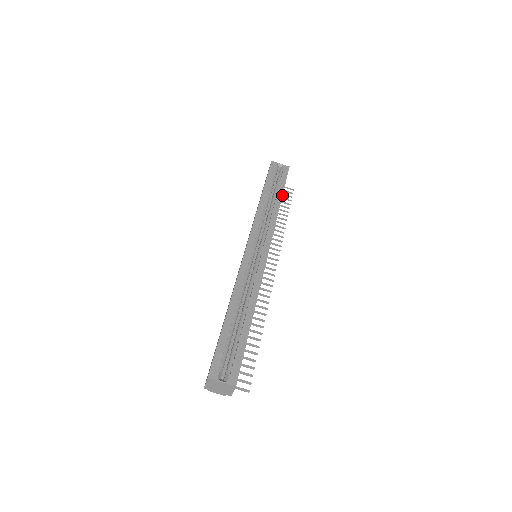
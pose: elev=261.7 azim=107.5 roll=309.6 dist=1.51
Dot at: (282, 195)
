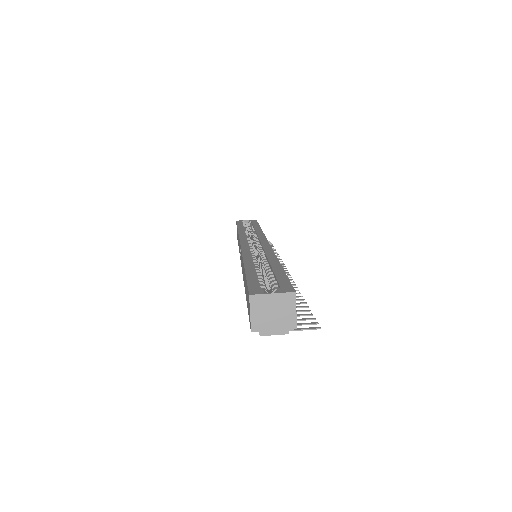
Dot at: (259, 226)
